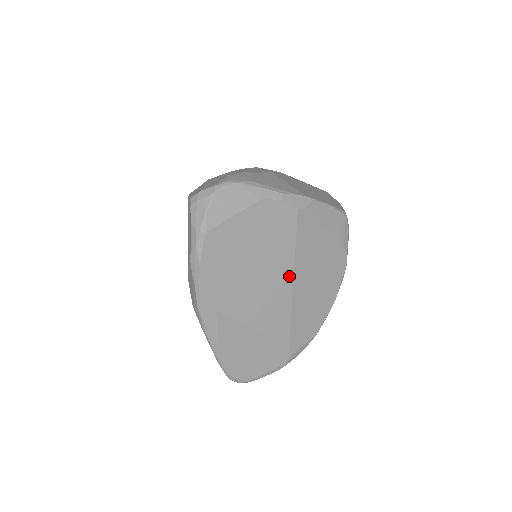
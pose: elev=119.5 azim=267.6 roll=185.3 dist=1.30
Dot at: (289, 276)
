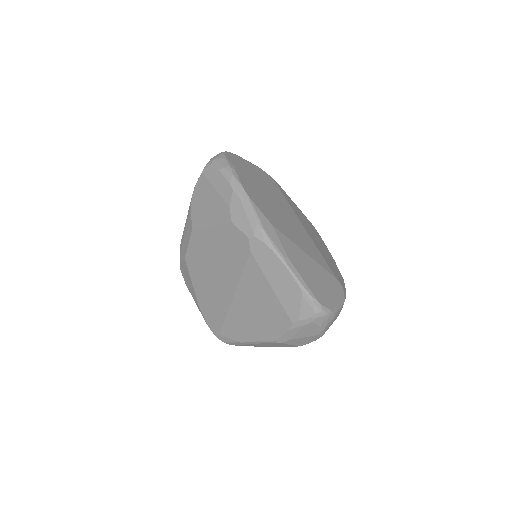
Dot at: (297, 220)
